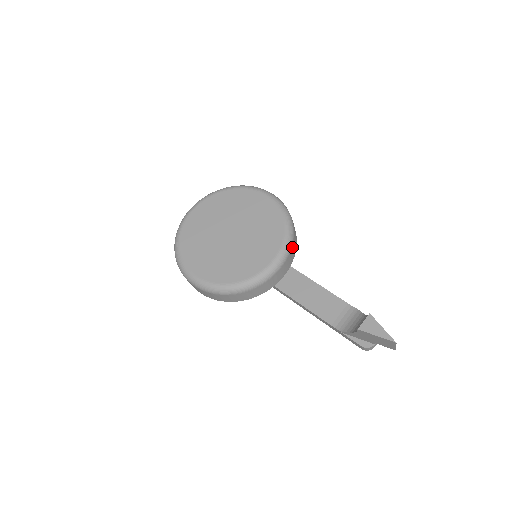
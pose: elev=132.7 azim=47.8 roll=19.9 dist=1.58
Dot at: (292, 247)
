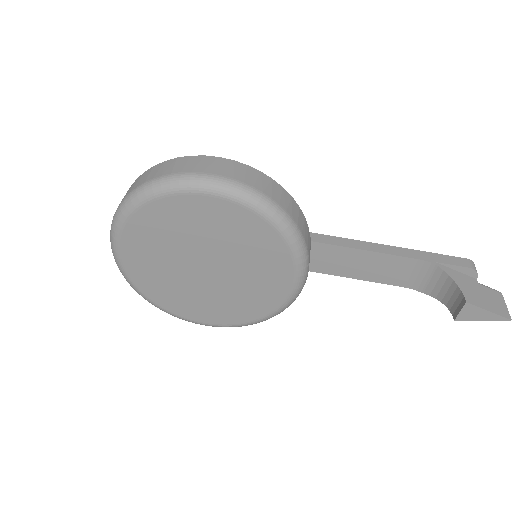
Dot at: (306, 242)
